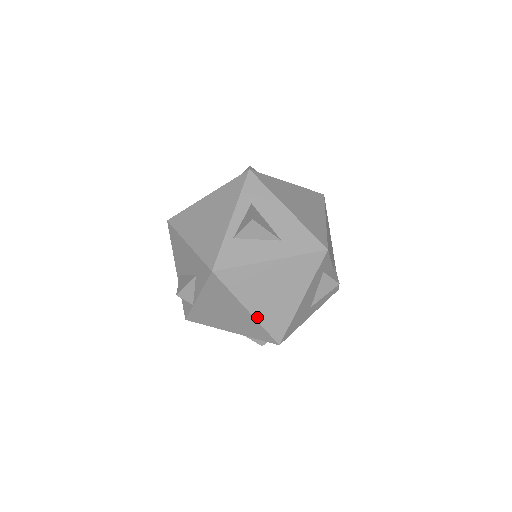
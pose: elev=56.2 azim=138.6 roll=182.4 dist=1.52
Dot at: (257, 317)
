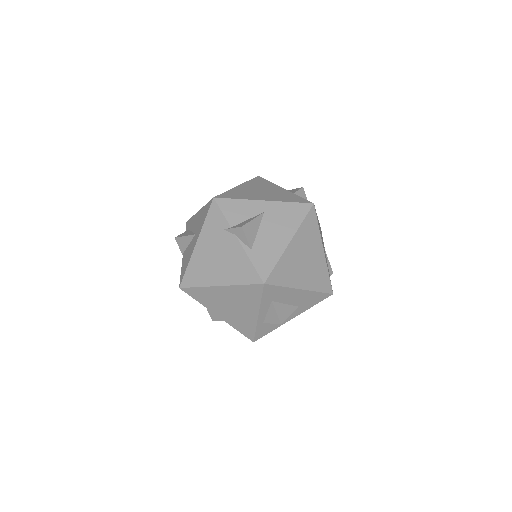
Dot at: occluded
